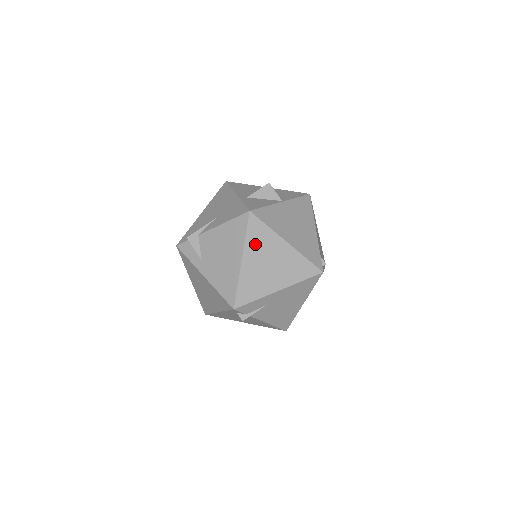
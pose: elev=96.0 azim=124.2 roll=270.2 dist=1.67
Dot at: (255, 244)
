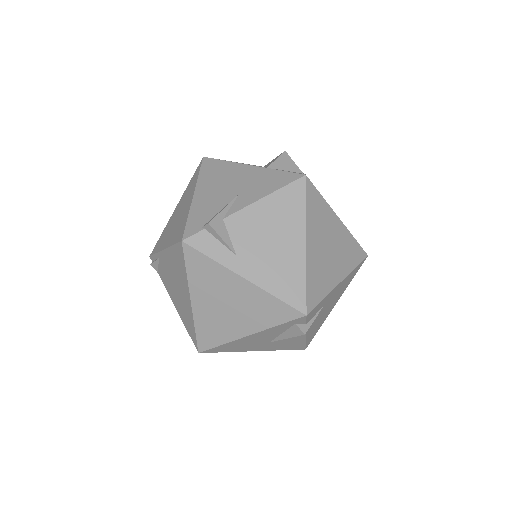
Dot at: (315, 220)
